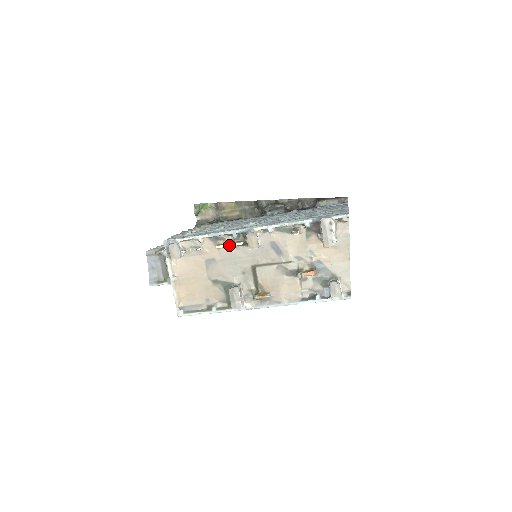
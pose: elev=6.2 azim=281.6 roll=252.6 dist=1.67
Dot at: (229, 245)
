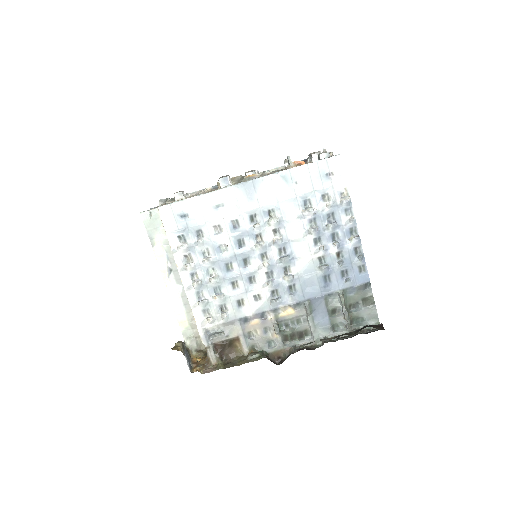
Dot at: occluded
